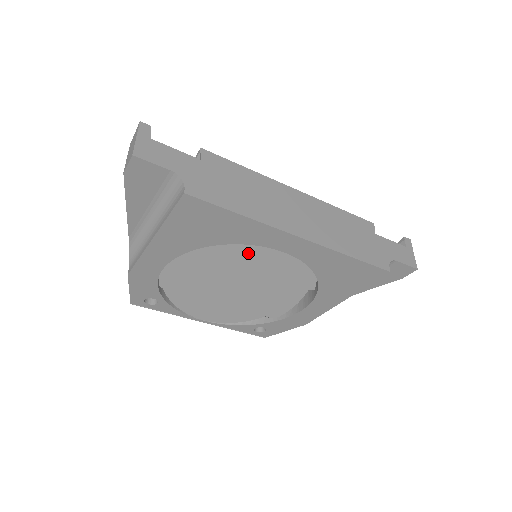
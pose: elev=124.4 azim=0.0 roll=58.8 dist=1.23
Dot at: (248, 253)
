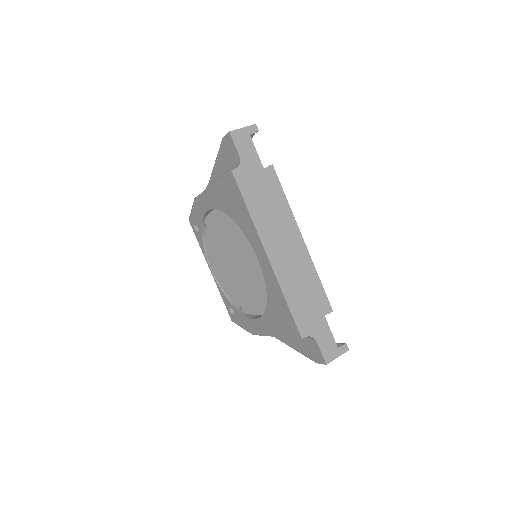
Dot at: occluded
